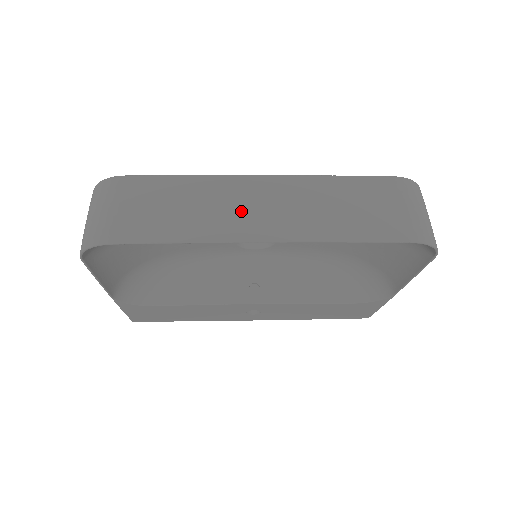
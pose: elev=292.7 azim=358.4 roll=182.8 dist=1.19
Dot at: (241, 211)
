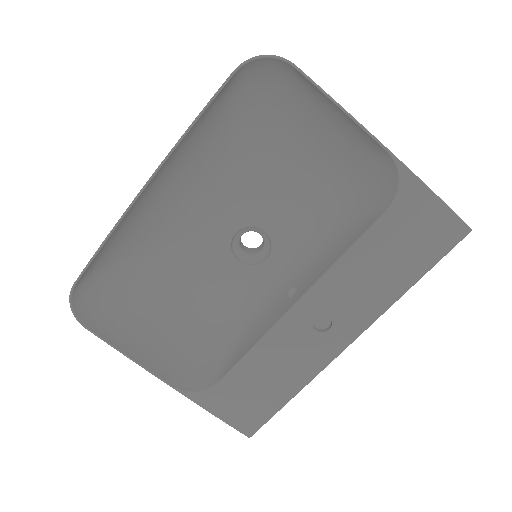
Dot at: occluded
